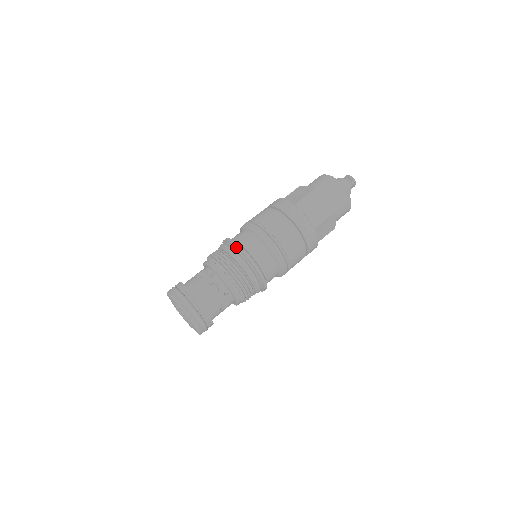
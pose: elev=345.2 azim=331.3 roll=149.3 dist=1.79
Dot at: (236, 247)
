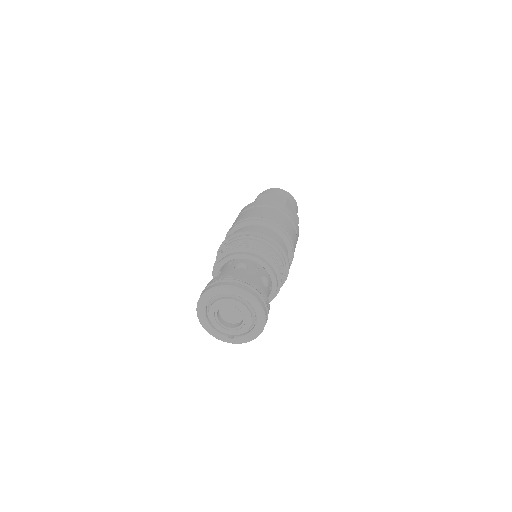
Dot at: (269, 238)
